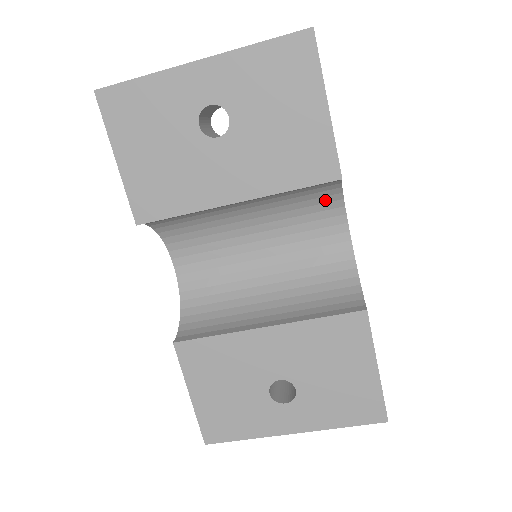
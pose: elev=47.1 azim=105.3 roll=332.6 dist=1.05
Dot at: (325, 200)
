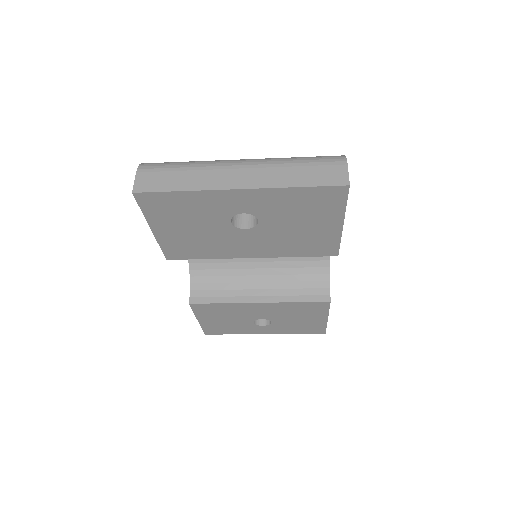
Dot at: occluded
